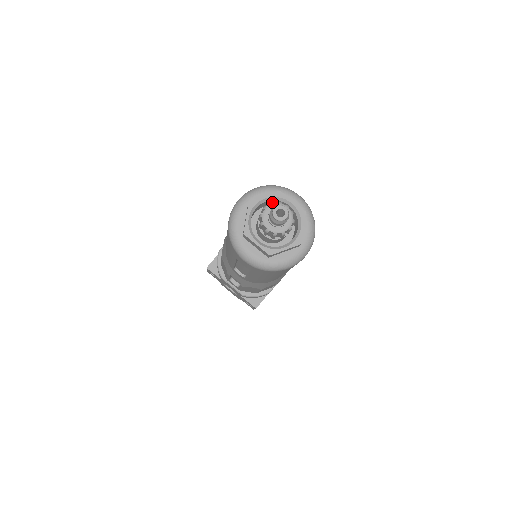
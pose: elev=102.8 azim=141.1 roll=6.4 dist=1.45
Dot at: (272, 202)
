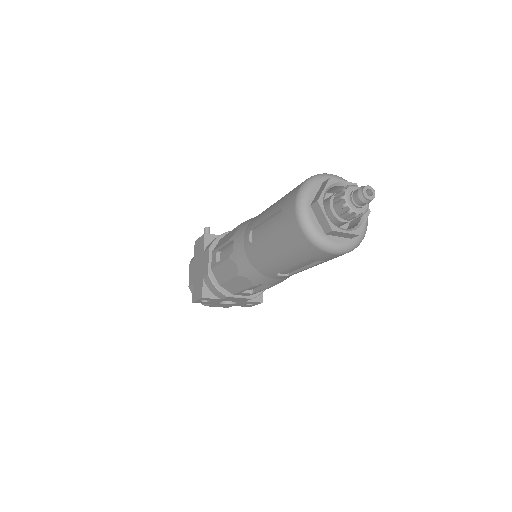
Dot at: (344, 189)
